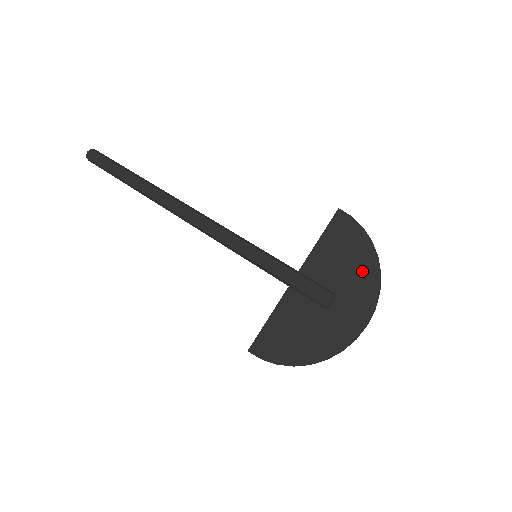
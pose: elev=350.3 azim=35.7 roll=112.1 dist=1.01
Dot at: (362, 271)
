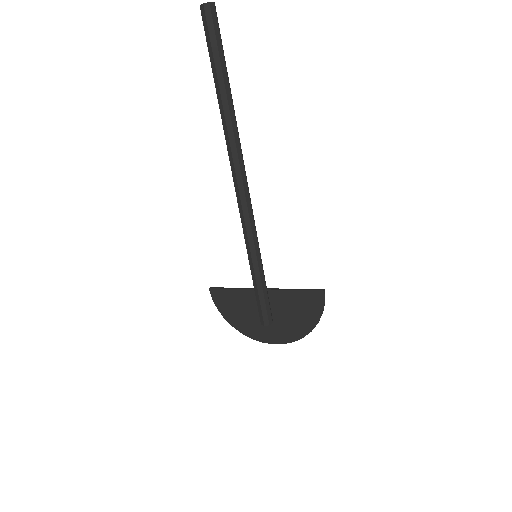
Dot at: (297, 327)
